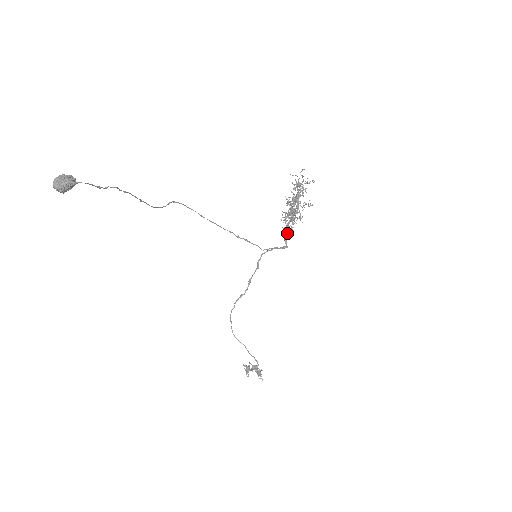
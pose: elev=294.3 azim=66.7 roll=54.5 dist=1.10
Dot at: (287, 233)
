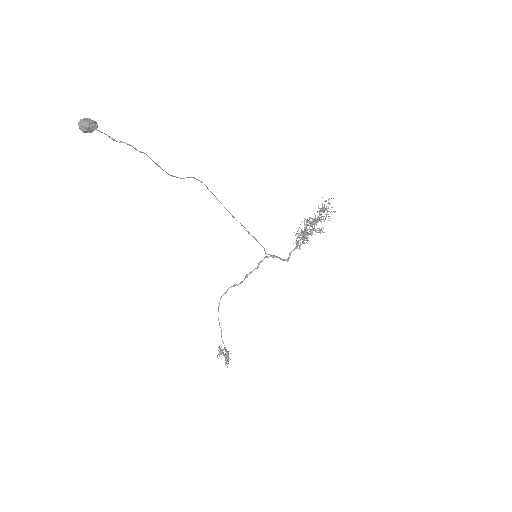
Dot at: (294, 249)
